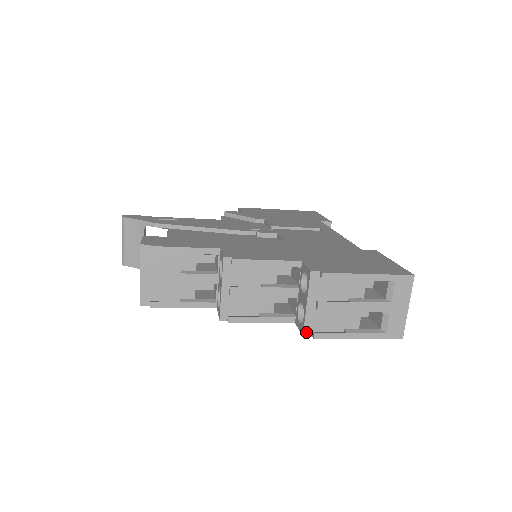
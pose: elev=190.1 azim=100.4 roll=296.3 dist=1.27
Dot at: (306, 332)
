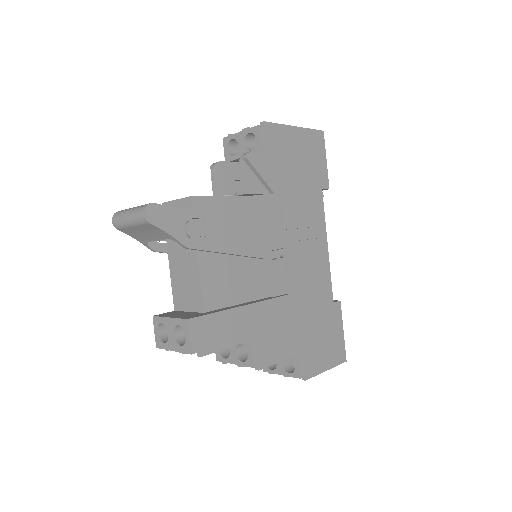
Dot at: (267, 371)
